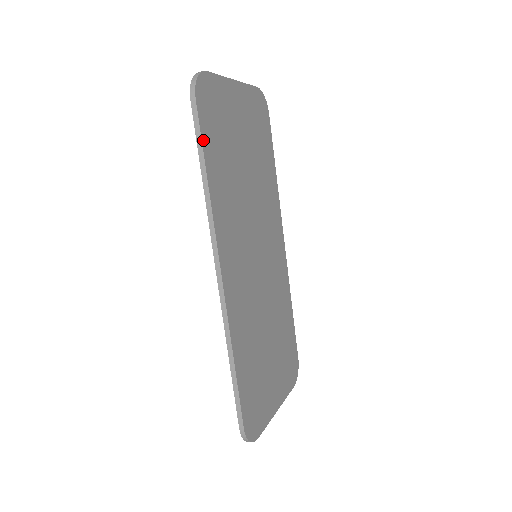
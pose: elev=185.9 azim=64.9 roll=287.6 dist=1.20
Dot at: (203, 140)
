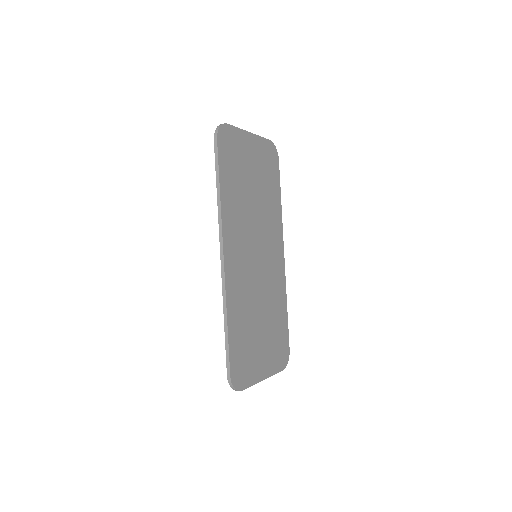
Dot at: (220, 166)
